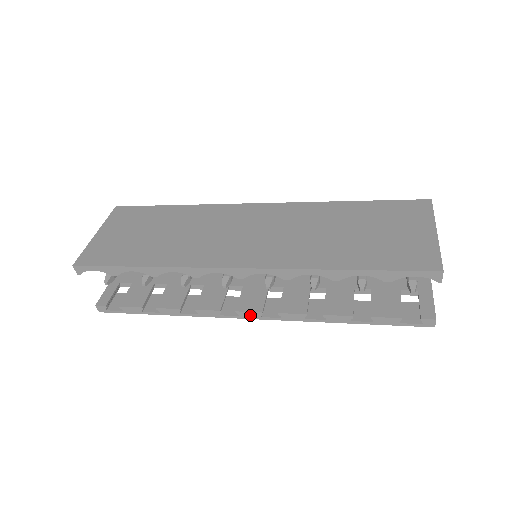
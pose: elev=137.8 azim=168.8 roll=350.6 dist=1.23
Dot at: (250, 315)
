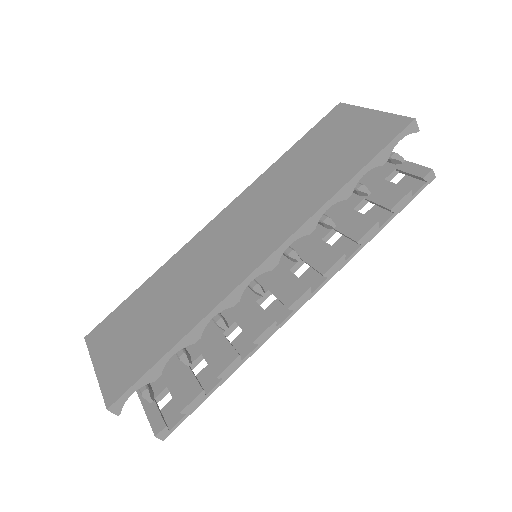
Dot at: (302, 300)
